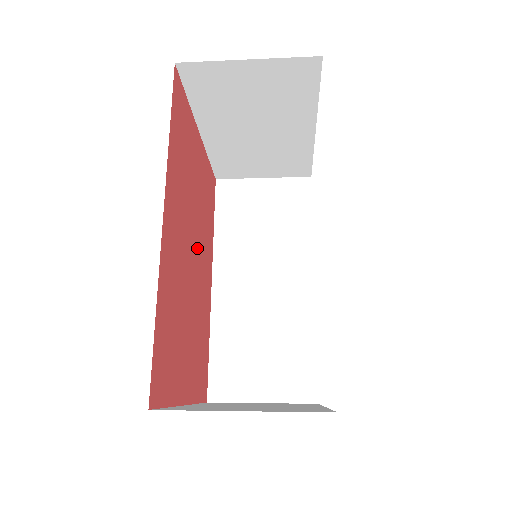
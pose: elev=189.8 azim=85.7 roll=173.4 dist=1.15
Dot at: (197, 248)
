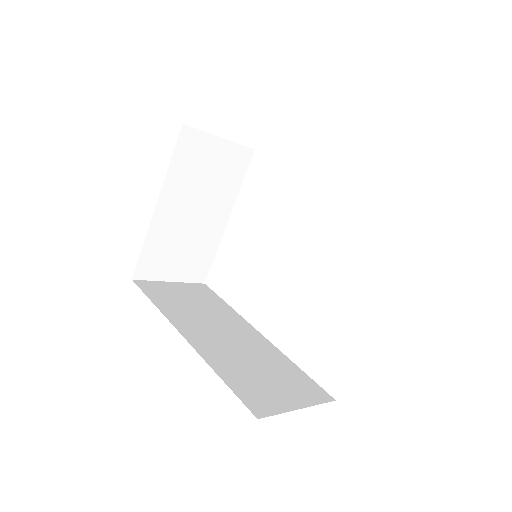
Dot at: occluded
